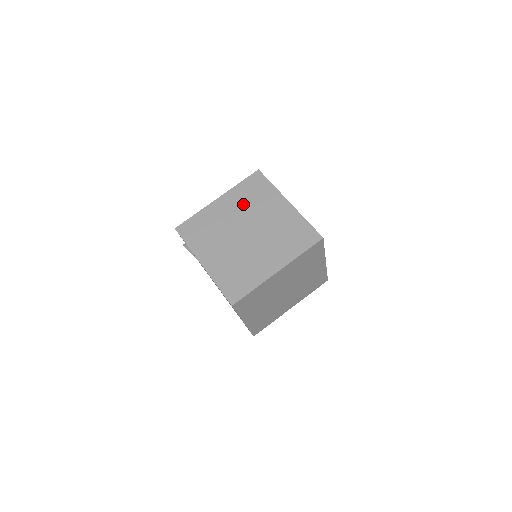
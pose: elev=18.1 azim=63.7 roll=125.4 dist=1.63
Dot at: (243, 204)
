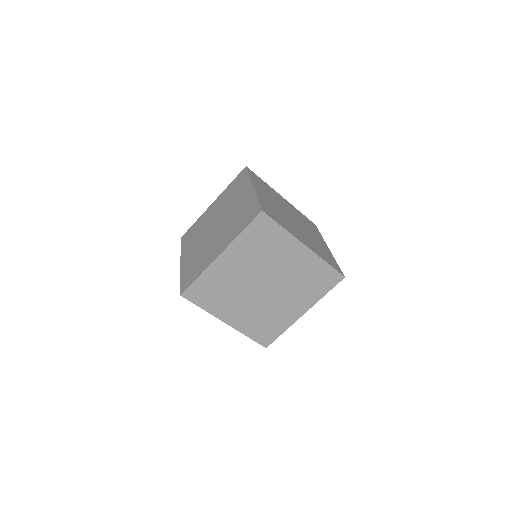
Dot at: (224, 201)
